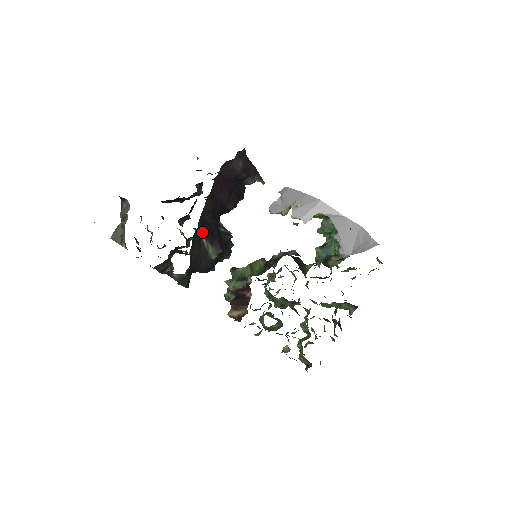
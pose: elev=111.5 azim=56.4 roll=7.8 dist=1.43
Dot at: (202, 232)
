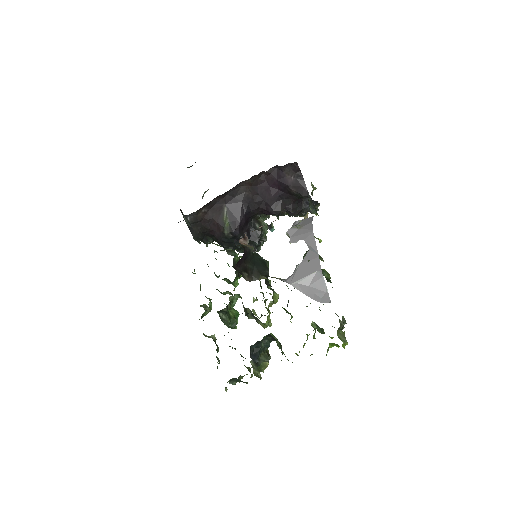
Dot at: (227, 205)
